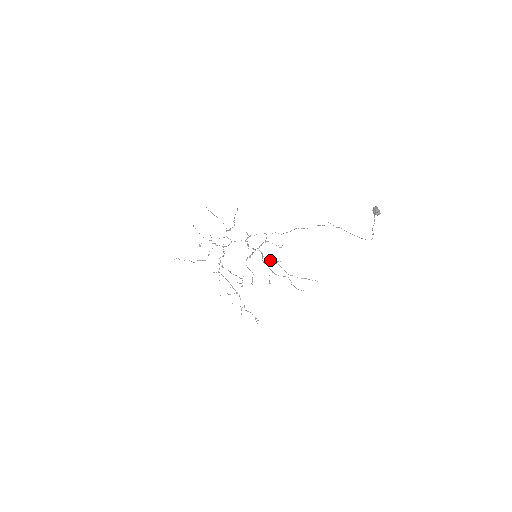
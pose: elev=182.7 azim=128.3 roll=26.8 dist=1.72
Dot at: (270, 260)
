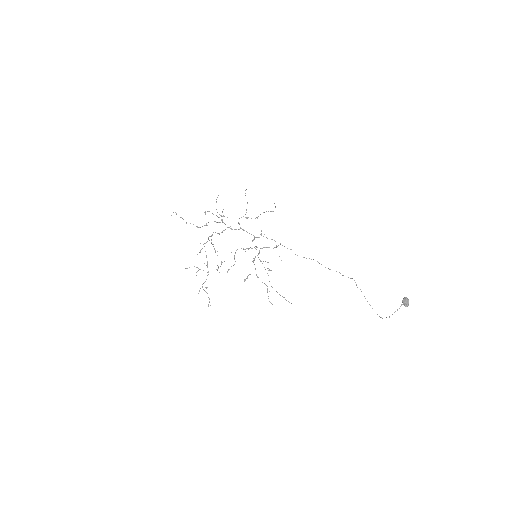
Dot at: occluded
